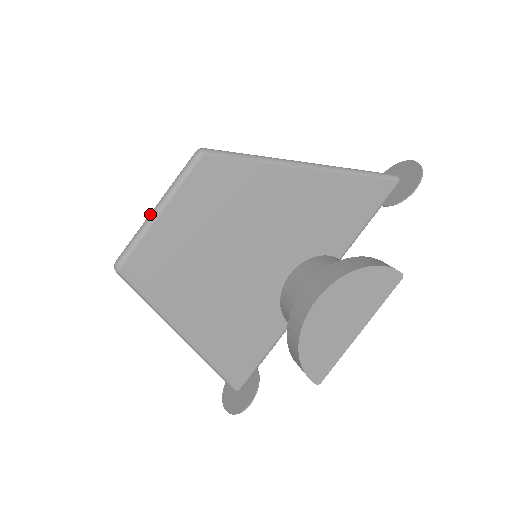
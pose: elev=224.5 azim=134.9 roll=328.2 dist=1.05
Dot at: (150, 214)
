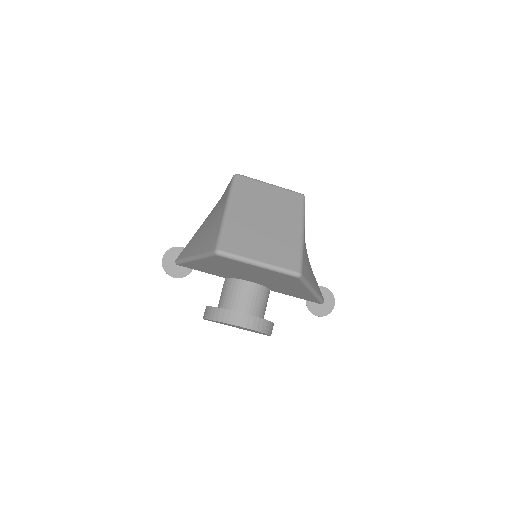
Dot at: (255, 261)
